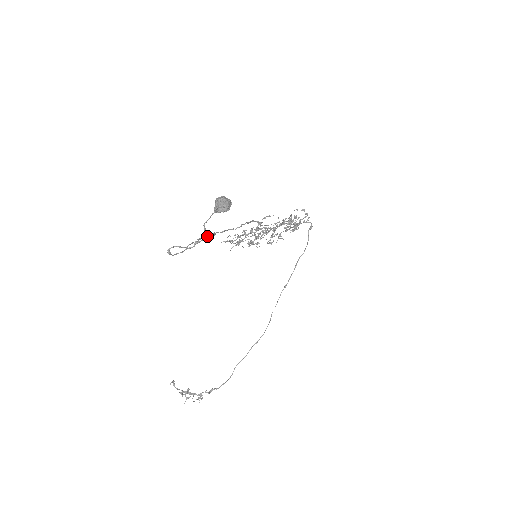
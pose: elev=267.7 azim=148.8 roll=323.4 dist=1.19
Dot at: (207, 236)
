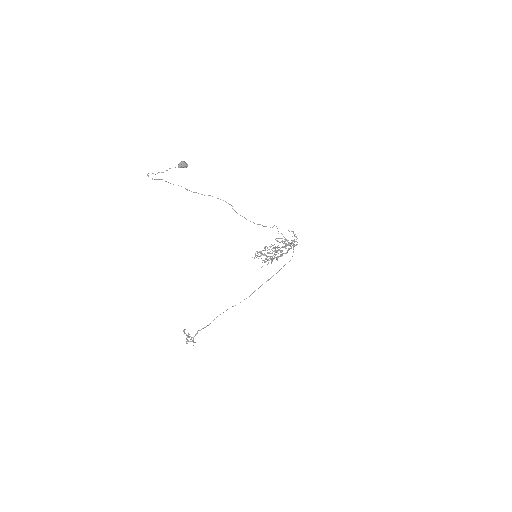
Dot at: occluded
